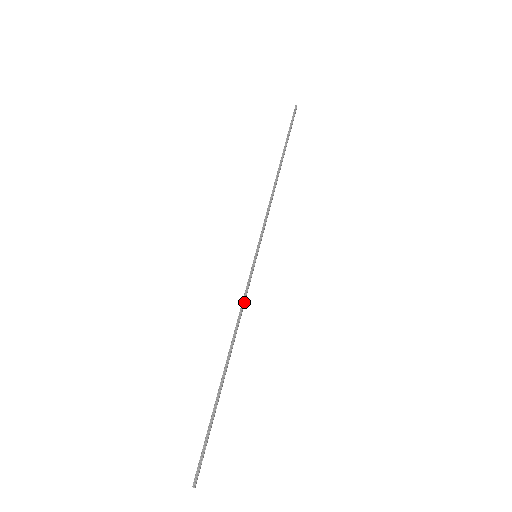
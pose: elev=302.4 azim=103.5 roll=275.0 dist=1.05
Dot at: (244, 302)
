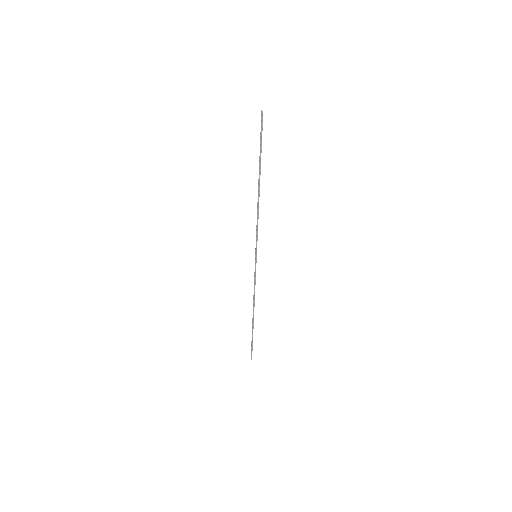
Dot at: occluded
